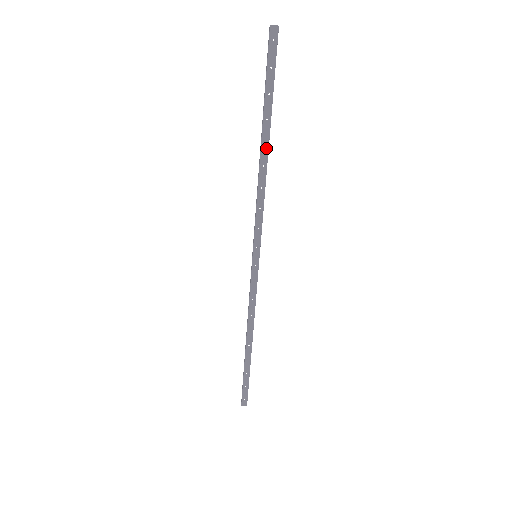
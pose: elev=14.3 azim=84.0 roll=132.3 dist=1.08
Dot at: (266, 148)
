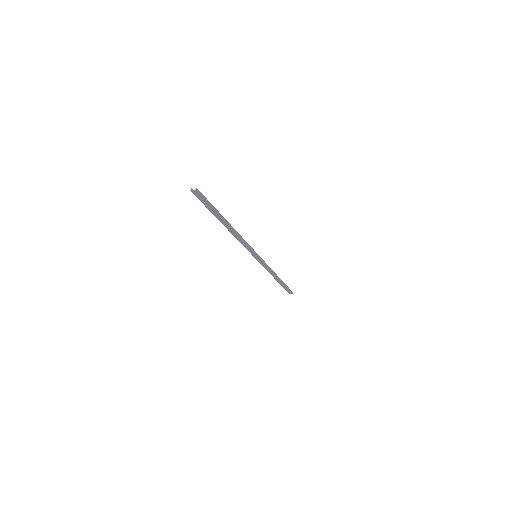
Dot at: (229, 227)
